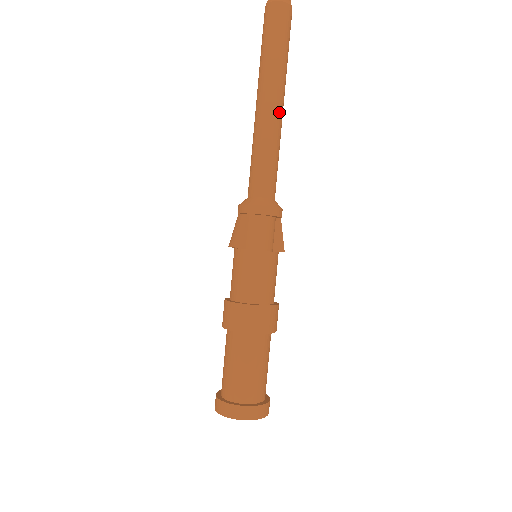
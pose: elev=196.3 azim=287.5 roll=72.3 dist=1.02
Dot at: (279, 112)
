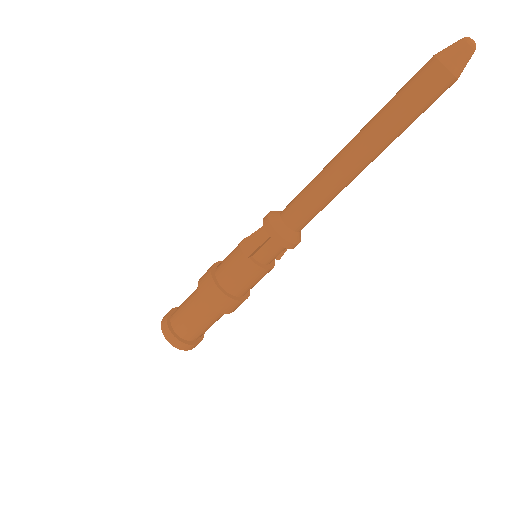
Dot at: occluded
